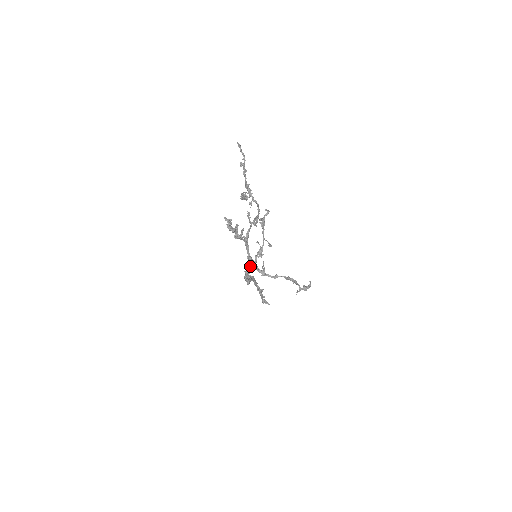
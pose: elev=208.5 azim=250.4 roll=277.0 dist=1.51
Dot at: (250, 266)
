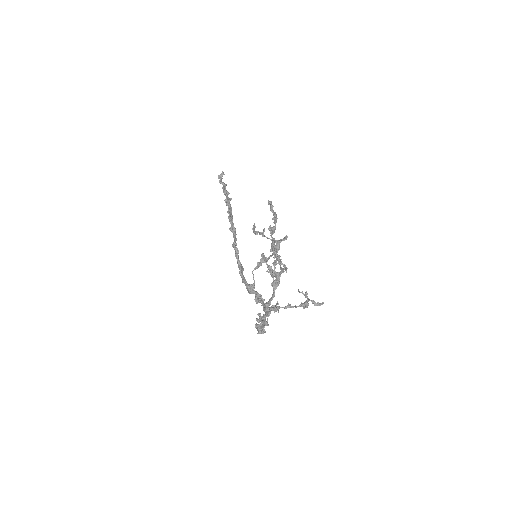
Dot at: occluded
